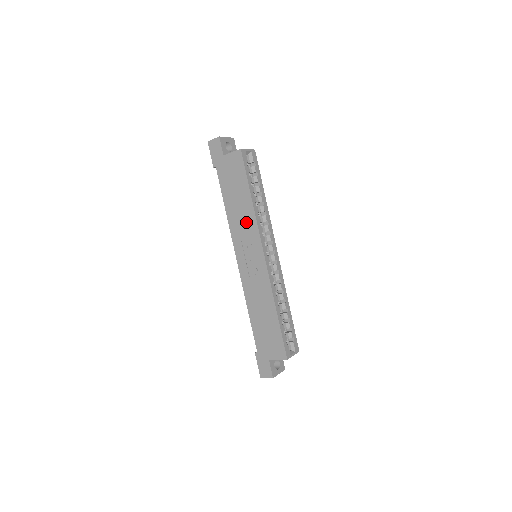
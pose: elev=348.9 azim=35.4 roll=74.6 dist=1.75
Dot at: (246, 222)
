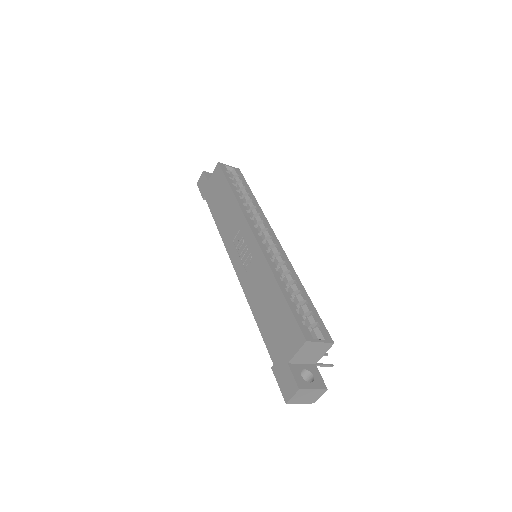
Dot at: (233, 218)
